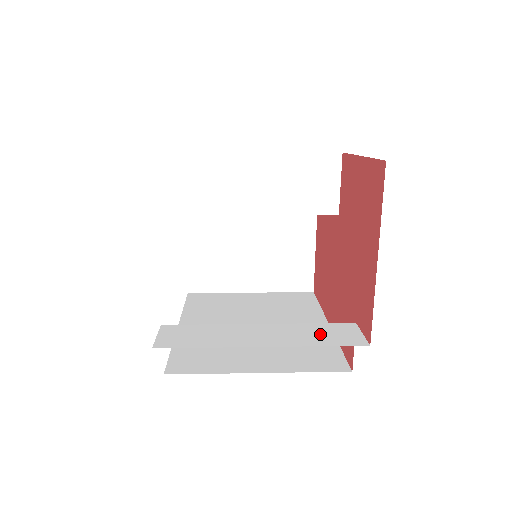
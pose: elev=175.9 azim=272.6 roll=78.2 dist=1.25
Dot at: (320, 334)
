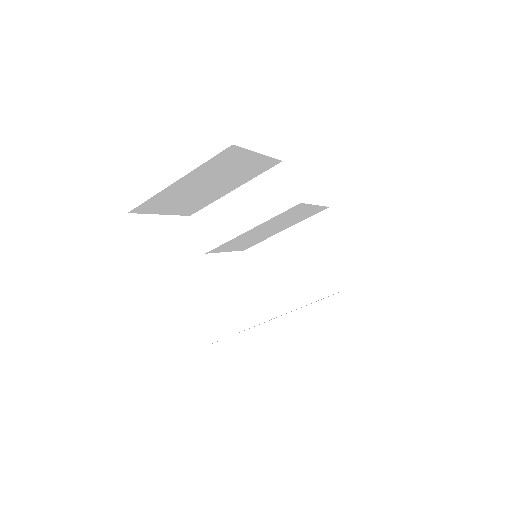
Dot at: occluded
